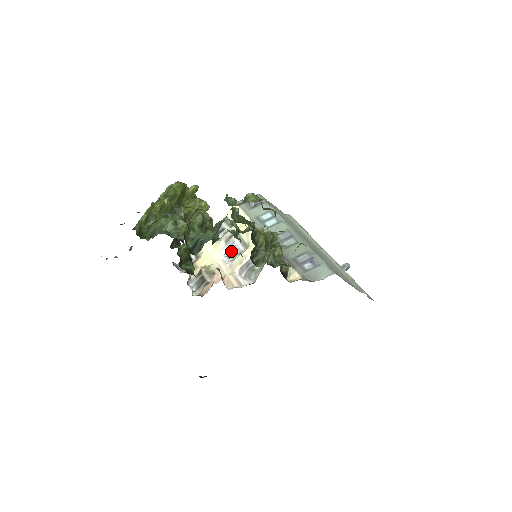
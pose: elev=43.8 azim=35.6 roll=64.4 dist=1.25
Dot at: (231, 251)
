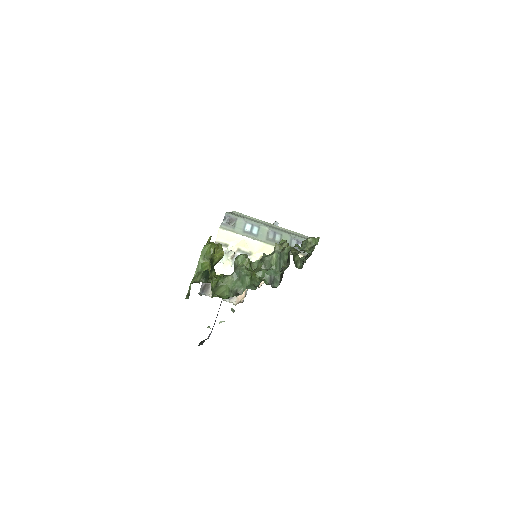
Dot at: occluded
